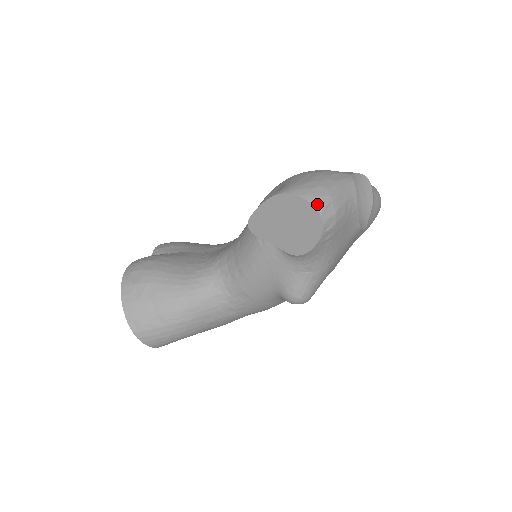
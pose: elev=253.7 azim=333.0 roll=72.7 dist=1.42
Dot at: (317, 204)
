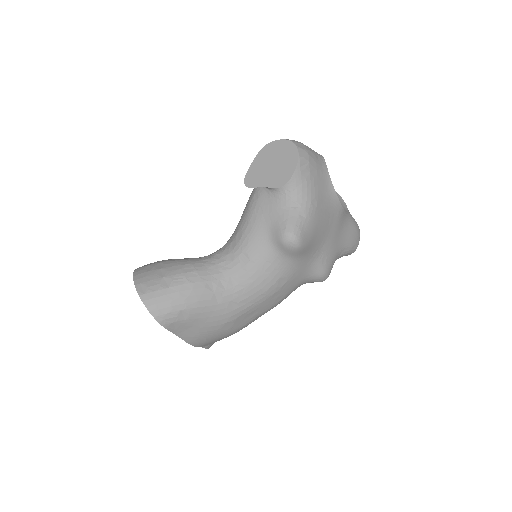
Dot at: (292, 140)
